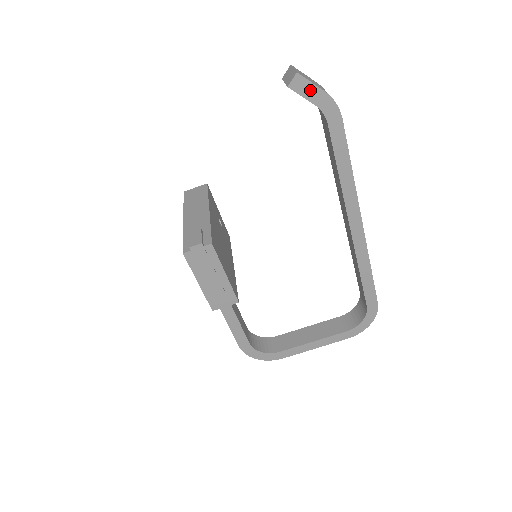
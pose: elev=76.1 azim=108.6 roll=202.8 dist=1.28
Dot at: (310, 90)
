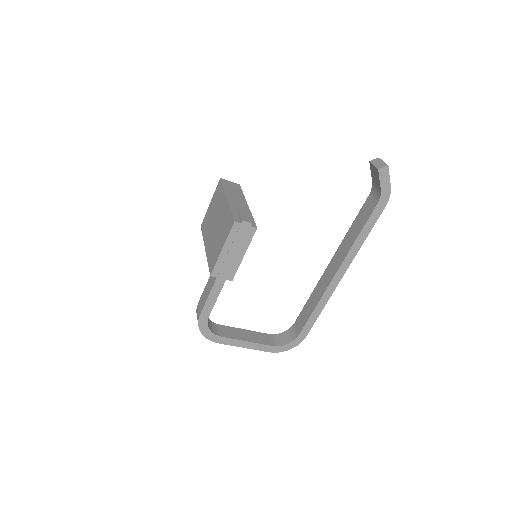
Dot at: (385, 179)
